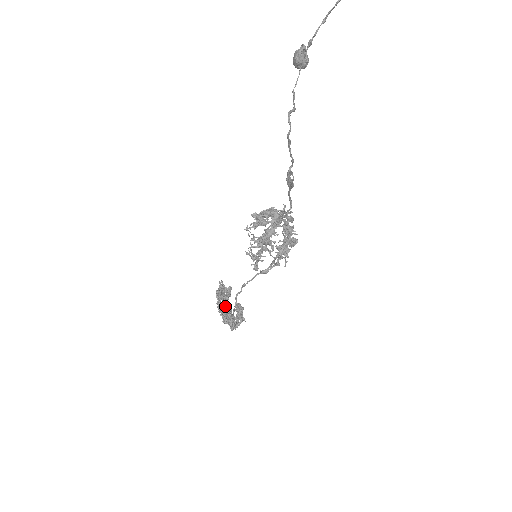
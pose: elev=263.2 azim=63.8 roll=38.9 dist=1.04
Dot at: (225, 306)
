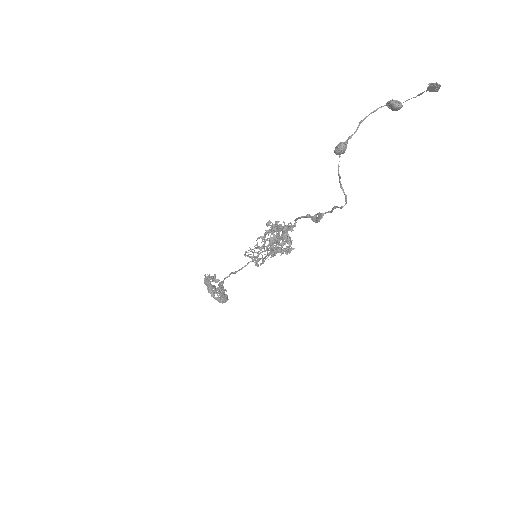
Dot at: occluded
